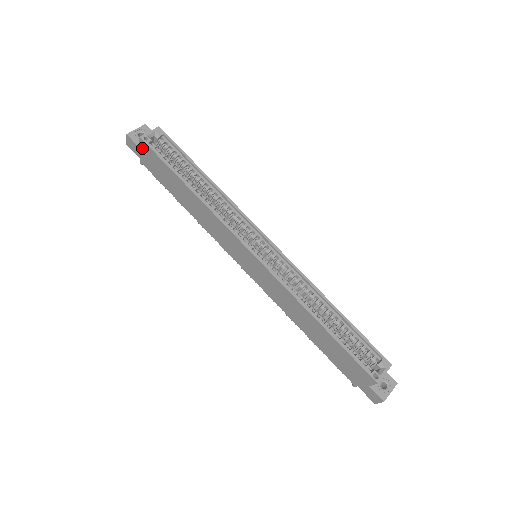
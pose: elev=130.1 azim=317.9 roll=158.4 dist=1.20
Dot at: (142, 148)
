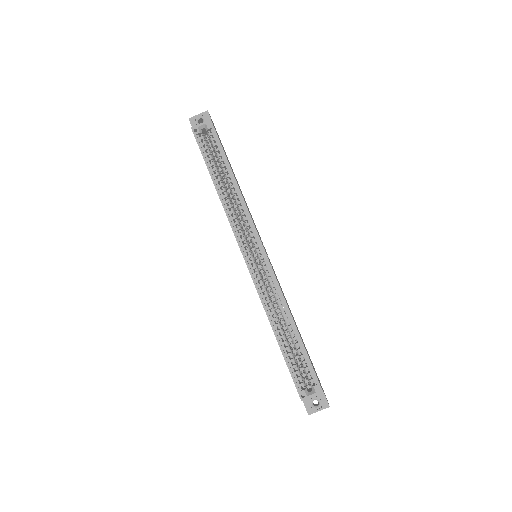
Dot at: occluded
